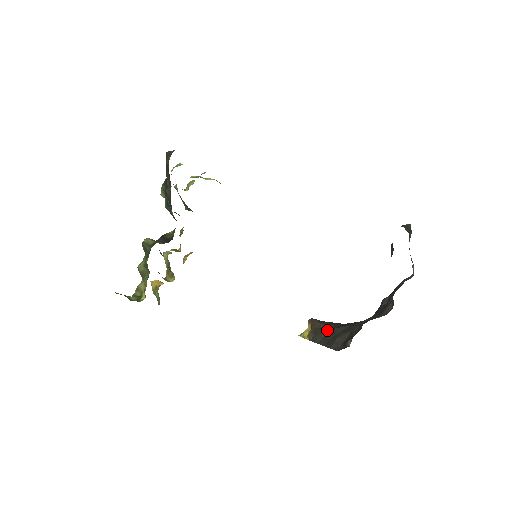
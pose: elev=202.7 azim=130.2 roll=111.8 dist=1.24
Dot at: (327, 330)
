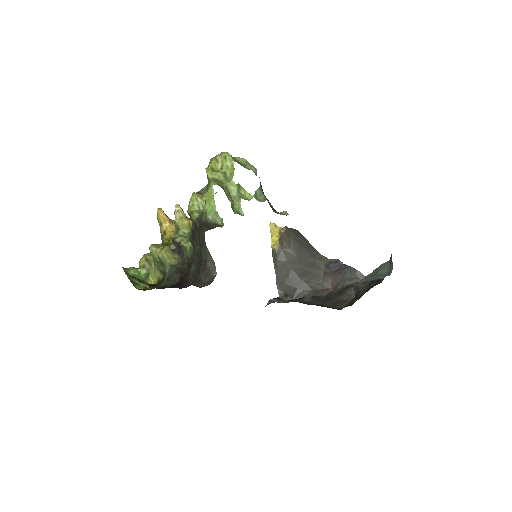
Dot at: (286, 261)
